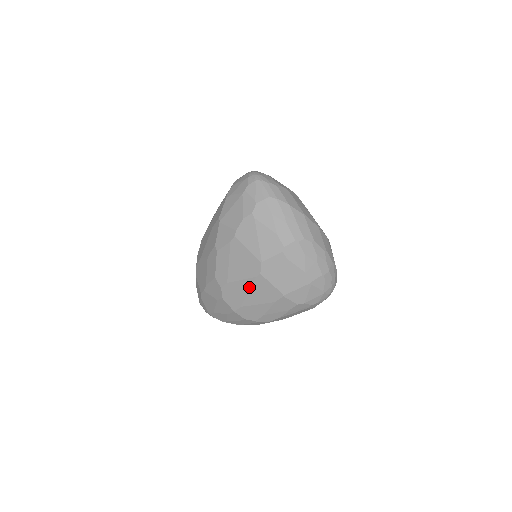
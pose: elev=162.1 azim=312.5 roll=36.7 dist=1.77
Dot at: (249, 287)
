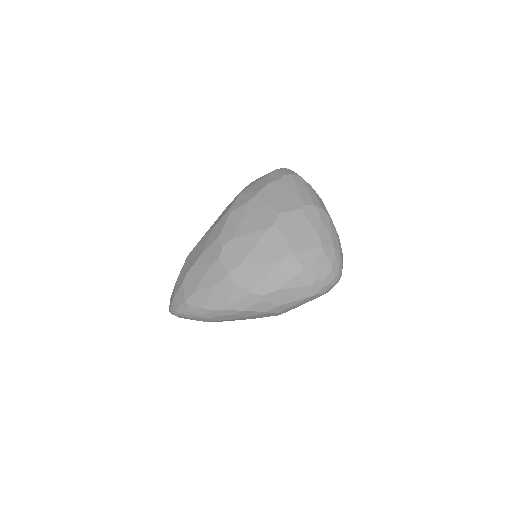
Dot at: (257, 241)
